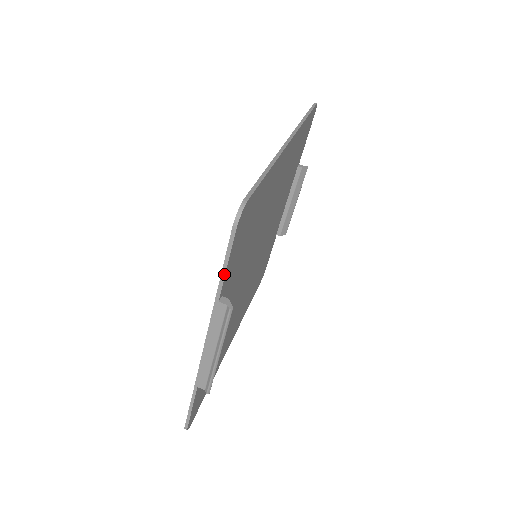
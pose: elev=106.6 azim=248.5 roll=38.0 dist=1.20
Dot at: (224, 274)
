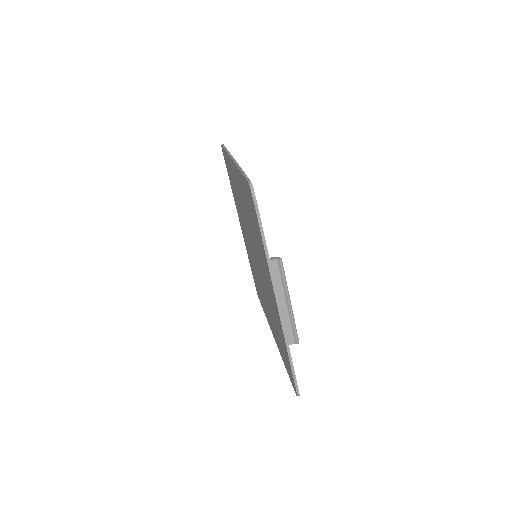
Dot at: (264, 237)
